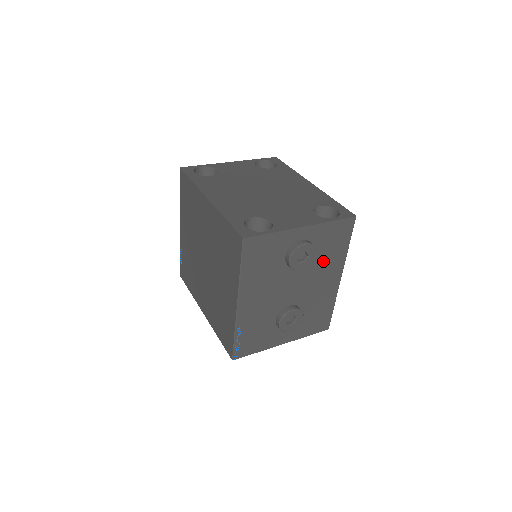
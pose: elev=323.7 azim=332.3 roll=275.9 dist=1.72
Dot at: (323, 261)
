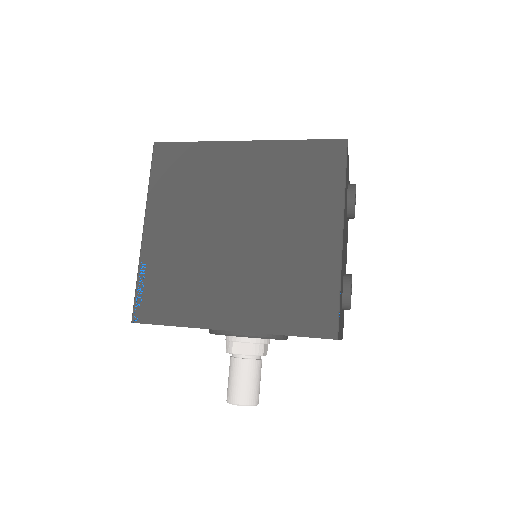
Dot at: occluded
